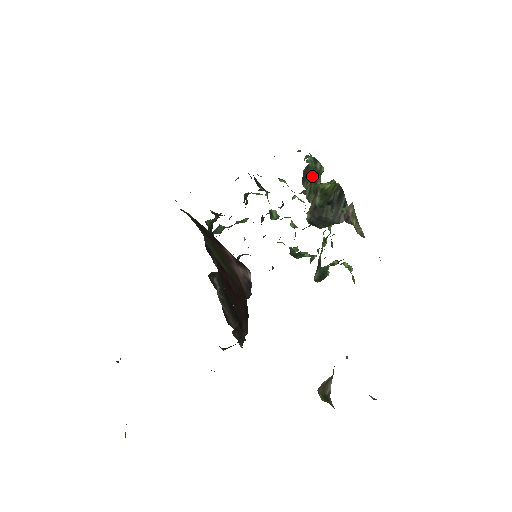
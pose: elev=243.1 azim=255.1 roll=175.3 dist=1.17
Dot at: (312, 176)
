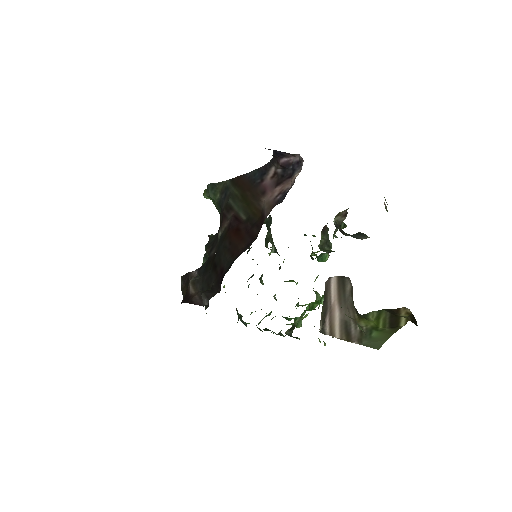
Dot at: (326, 240)
